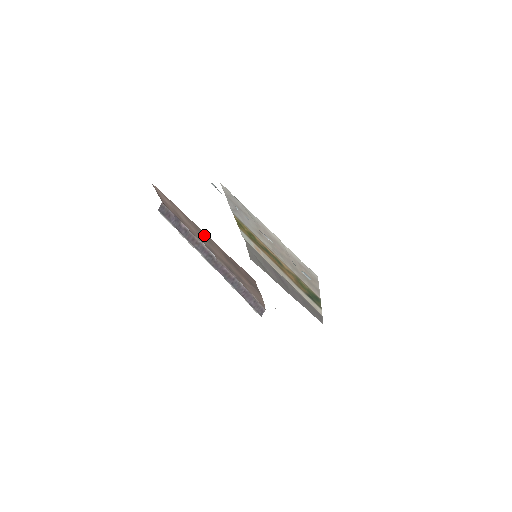
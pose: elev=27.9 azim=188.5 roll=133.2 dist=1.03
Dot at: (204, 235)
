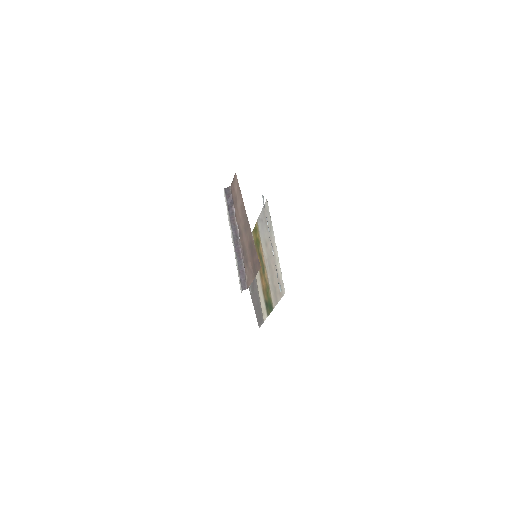
Dot at: (246, 223)
